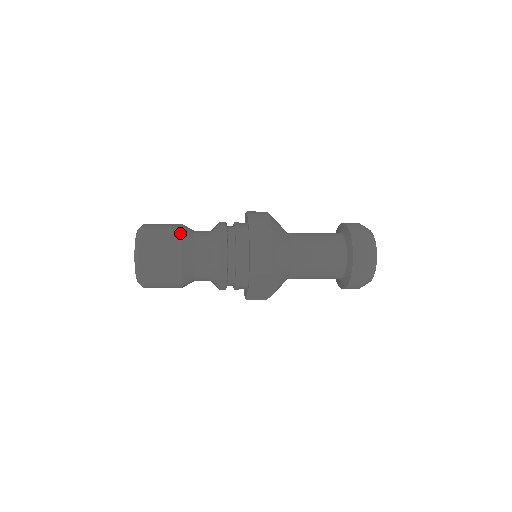
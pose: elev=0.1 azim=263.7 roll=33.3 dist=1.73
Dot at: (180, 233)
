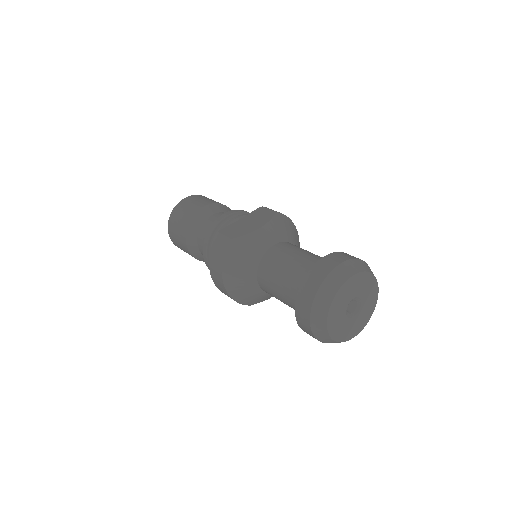
Dot at: (185, 243)
